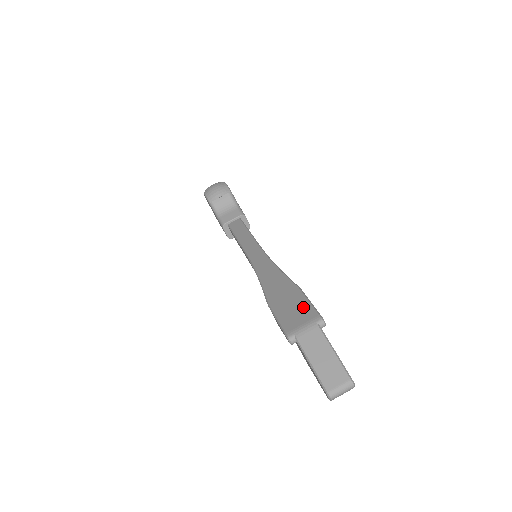
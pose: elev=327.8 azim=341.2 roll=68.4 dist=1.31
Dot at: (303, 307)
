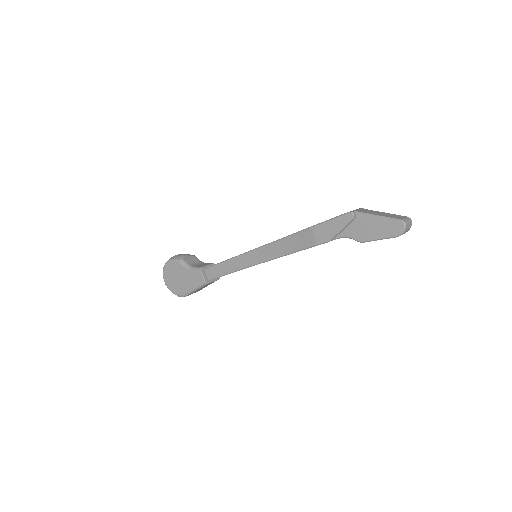
Dot at: occluded
